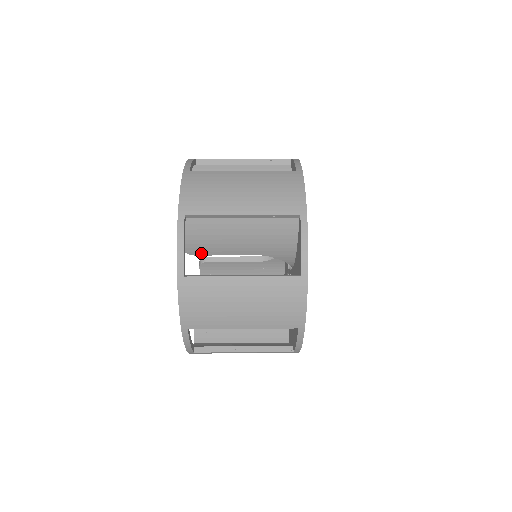
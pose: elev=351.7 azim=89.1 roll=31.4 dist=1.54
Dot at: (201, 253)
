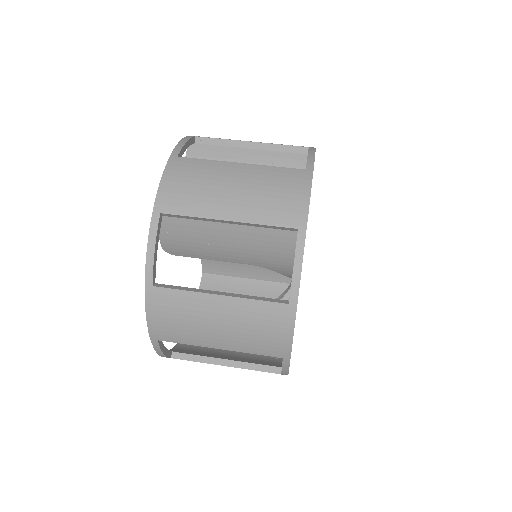
Dot at: occluded
